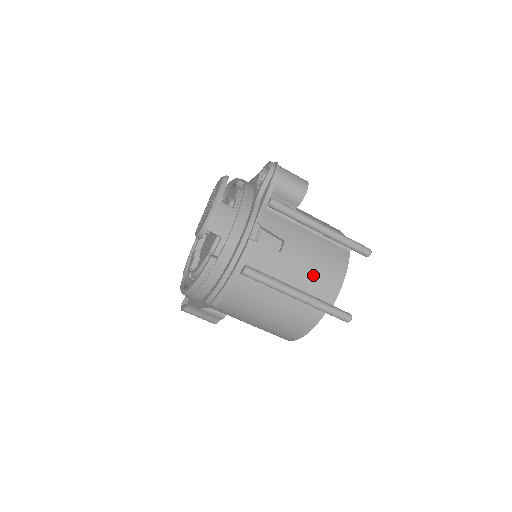
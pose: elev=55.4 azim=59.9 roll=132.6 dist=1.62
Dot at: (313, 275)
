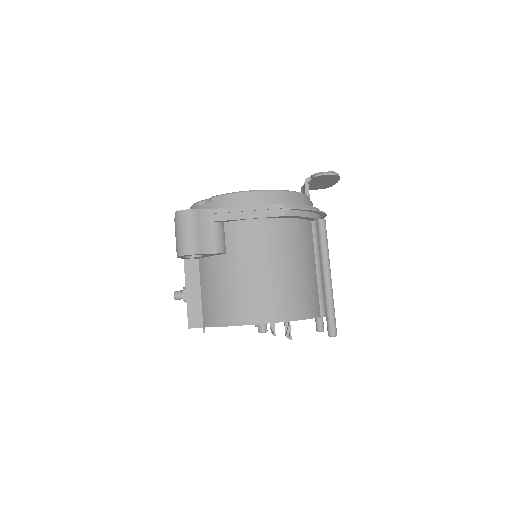
Dot at: occluded
